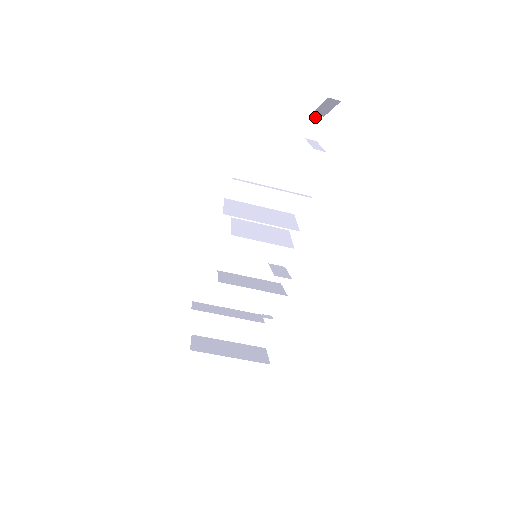
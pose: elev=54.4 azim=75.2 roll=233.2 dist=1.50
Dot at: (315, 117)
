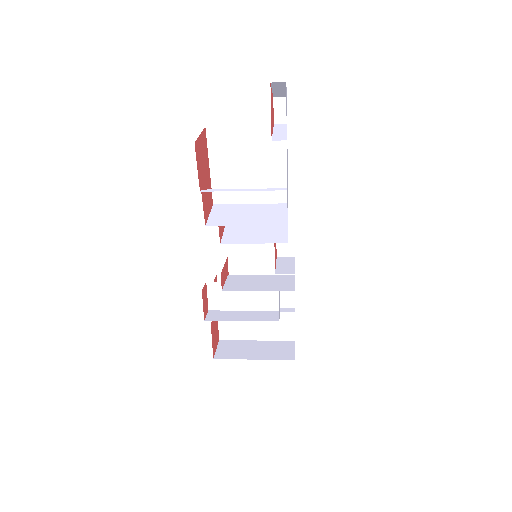
Dot at: (278, 100)
